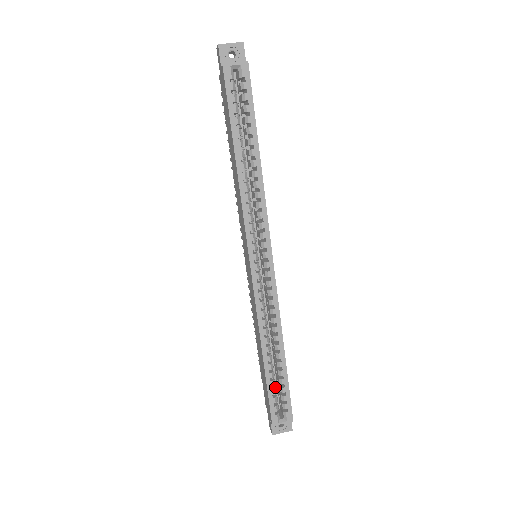
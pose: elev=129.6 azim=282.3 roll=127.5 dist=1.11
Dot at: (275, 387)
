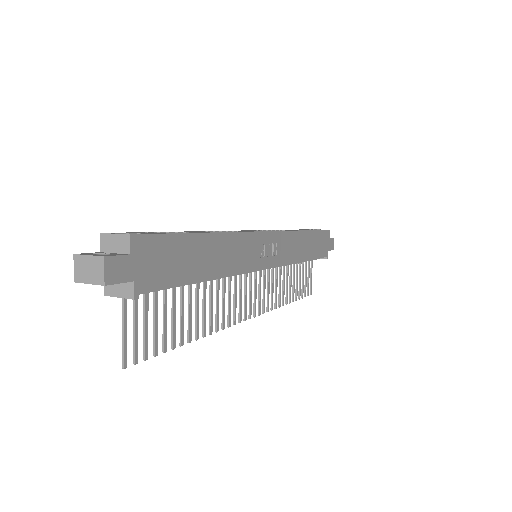
Dot at: occluded
